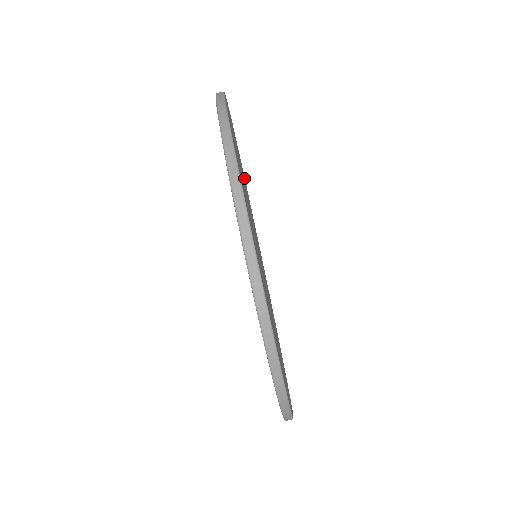
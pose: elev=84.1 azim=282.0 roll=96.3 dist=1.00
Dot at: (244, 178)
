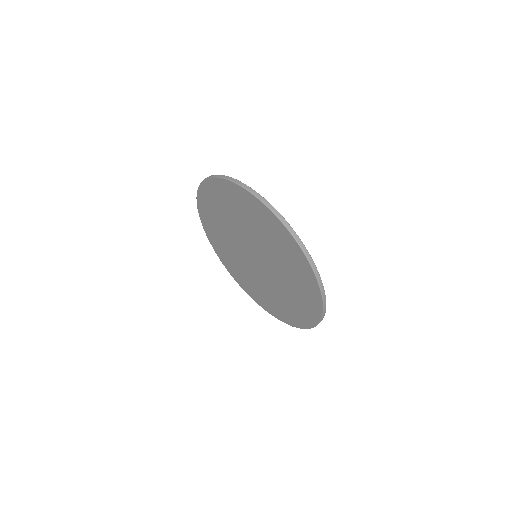
Dot at: occluded
